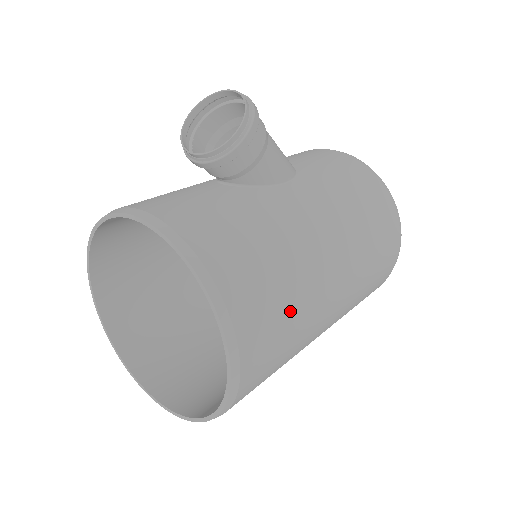
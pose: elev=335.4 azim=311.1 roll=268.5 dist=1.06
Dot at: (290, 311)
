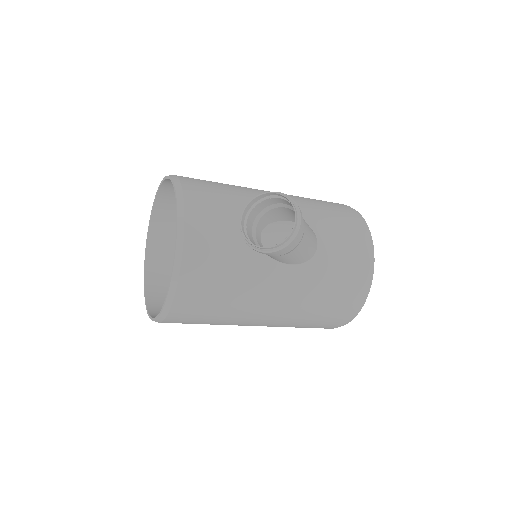
Dot at: (211, 321)
